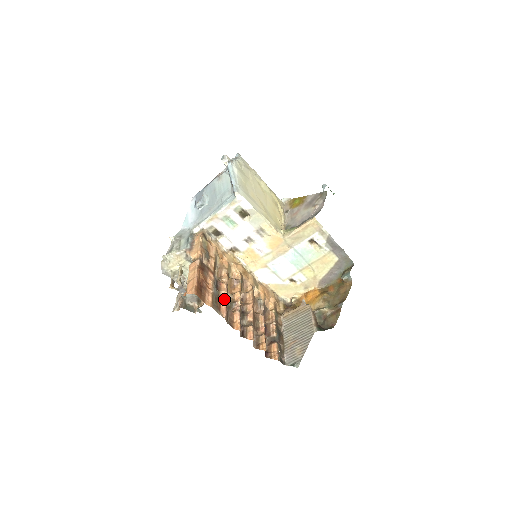
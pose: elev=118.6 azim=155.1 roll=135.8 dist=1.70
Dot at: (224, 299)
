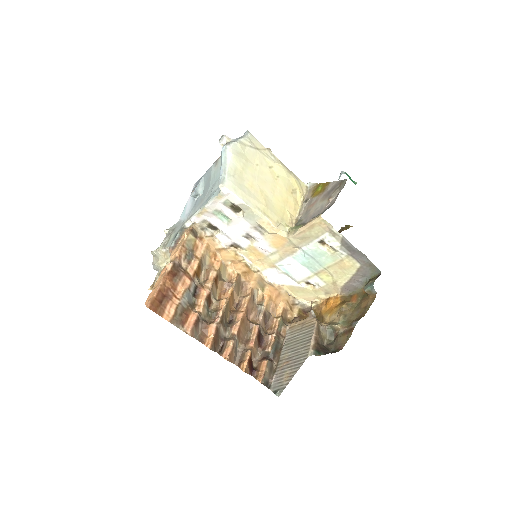
Dot at: (199, 309)
